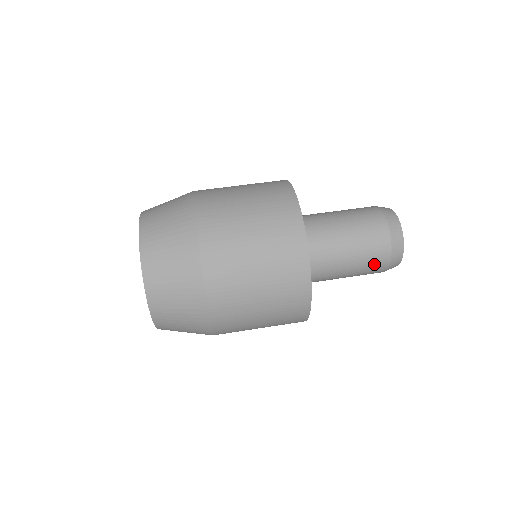
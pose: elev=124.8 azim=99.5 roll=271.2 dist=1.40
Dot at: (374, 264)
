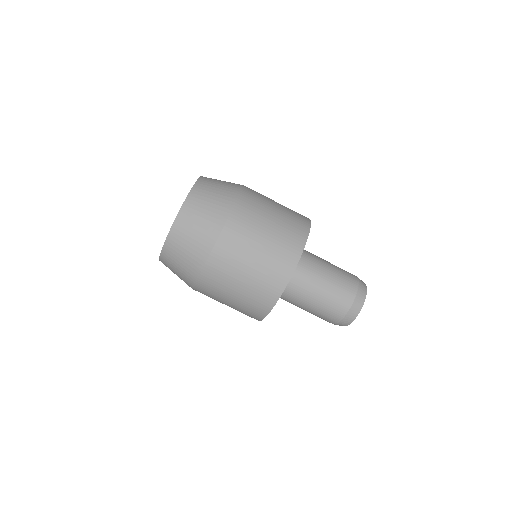
Dot at: occluded
